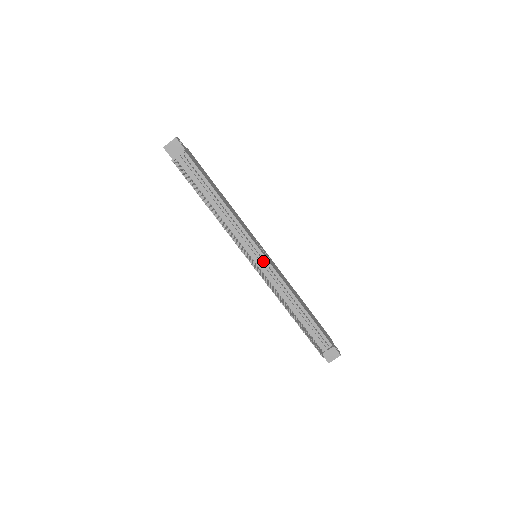
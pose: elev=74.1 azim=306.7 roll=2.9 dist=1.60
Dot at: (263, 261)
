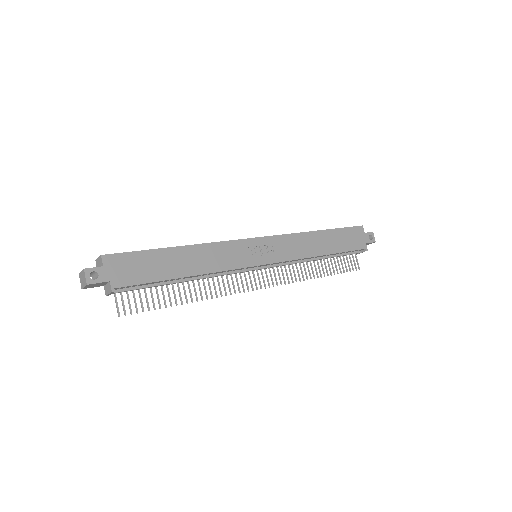
Dot at: (268, 265)
